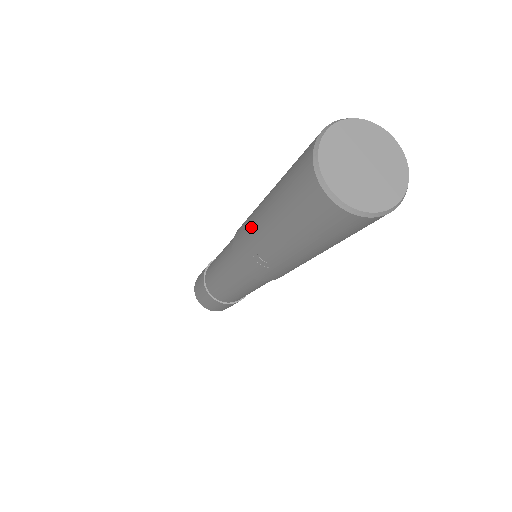
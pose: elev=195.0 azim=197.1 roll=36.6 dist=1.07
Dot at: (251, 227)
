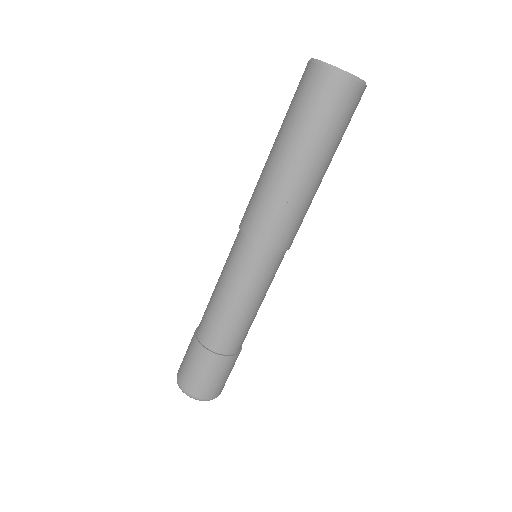
Dot at: (266, 181)
